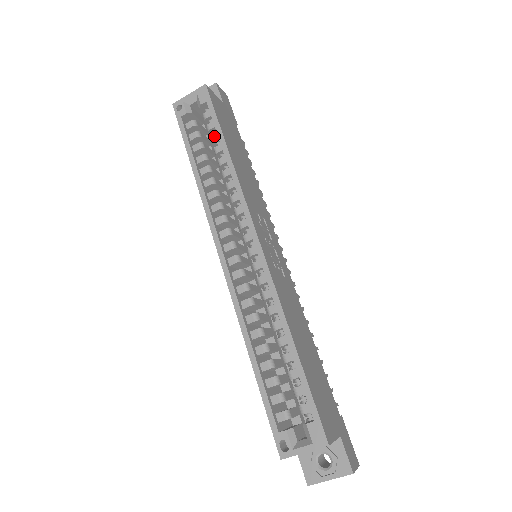
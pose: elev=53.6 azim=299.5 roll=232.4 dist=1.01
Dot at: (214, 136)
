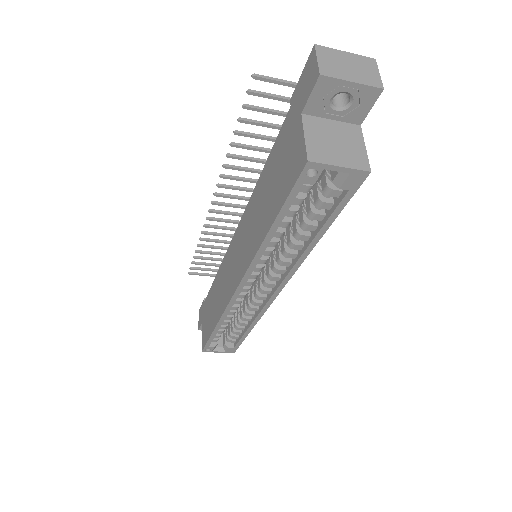
Dot at: (318, 217)
